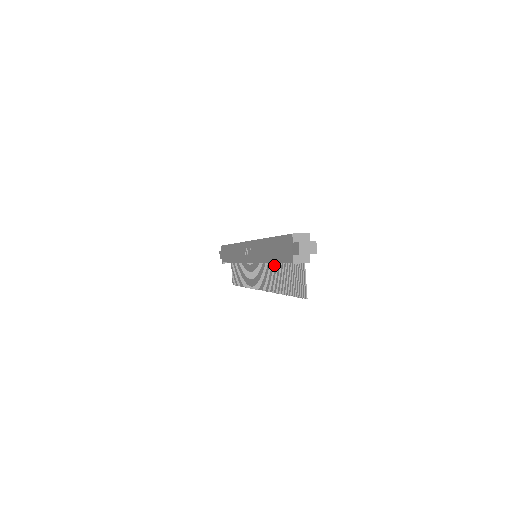
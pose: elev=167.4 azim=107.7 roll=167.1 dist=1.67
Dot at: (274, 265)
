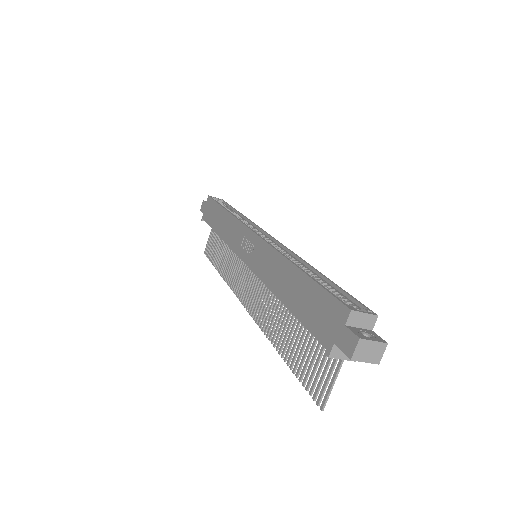
Dot at: occluded
